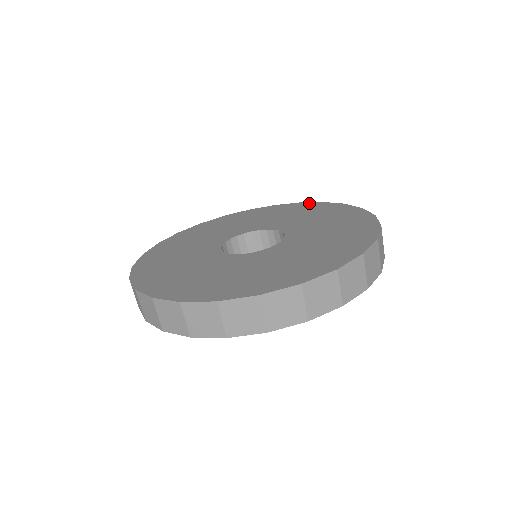
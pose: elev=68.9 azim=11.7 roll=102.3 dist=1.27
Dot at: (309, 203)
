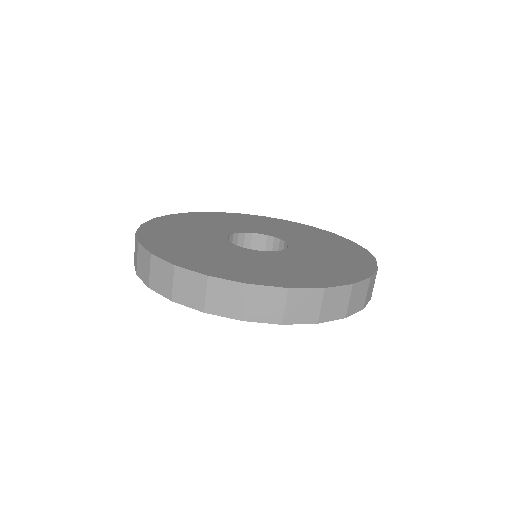
Dot at: (253, 215)
